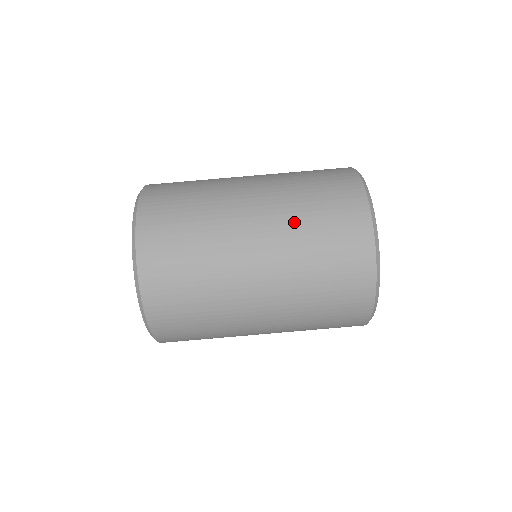
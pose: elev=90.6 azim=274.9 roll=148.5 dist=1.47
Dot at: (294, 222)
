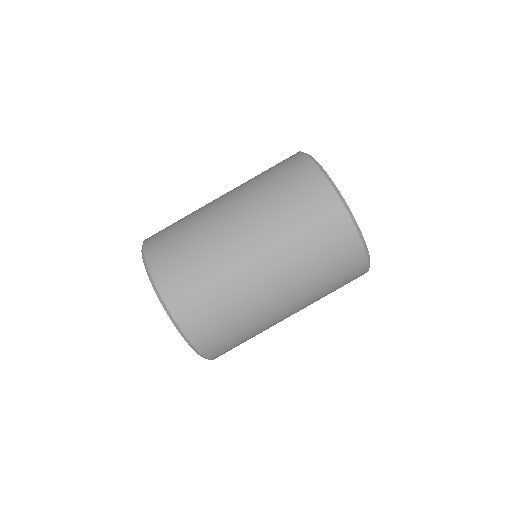
Dot at: (309, 283)
